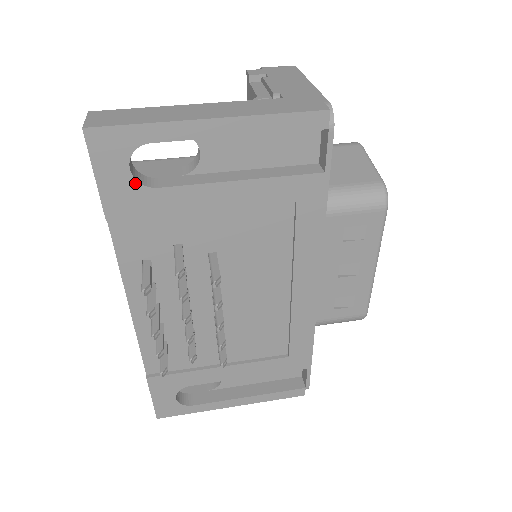
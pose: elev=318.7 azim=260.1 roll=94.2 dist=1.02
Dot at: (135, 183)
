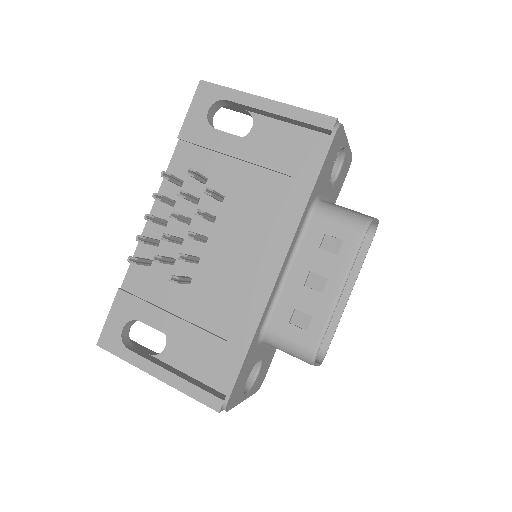
Dot at: (206, 121)
